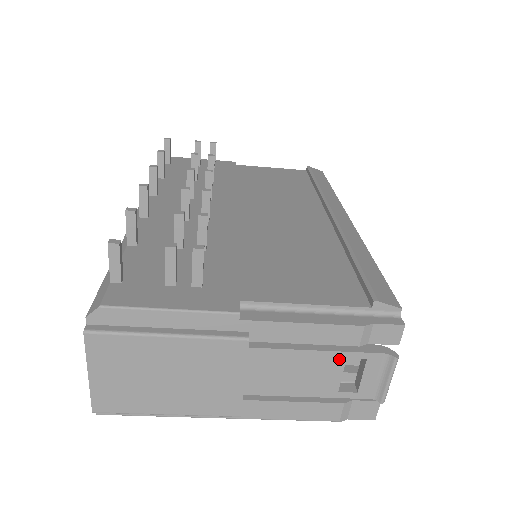
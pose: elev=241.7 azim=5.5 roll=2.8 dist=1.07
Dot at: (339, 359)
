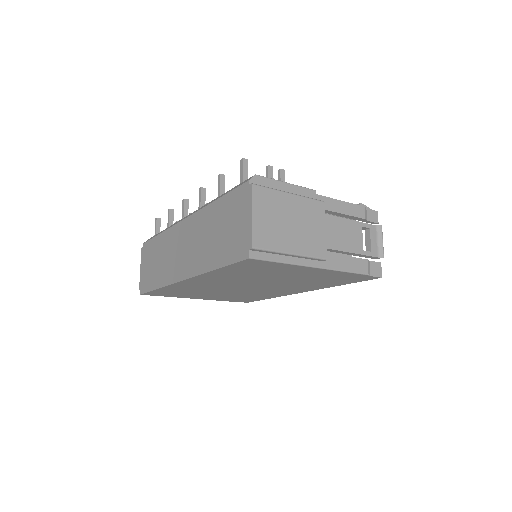
Dot at: (359, 227)
